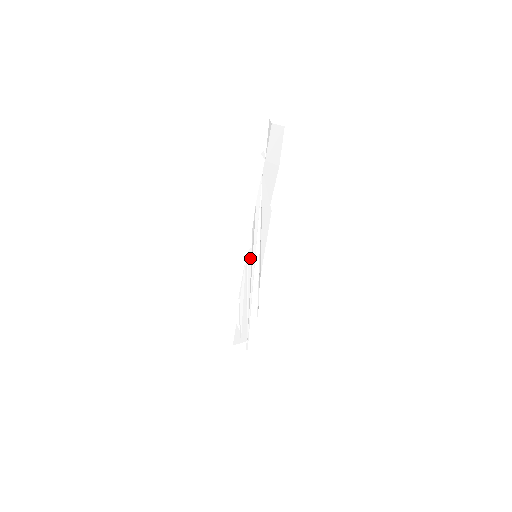
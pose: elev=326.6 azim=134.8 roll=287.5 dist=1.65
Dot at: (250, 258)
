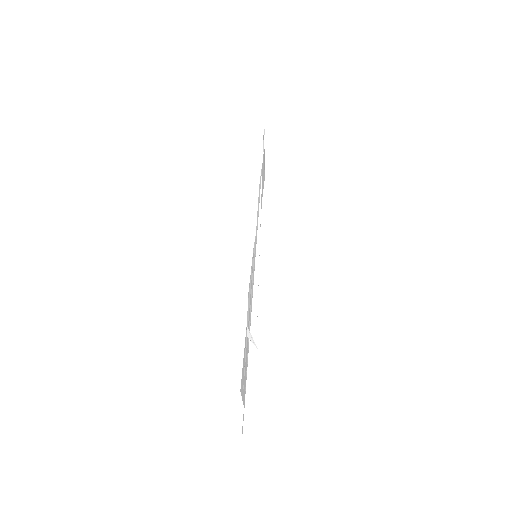
Dot at: (255, 250)
